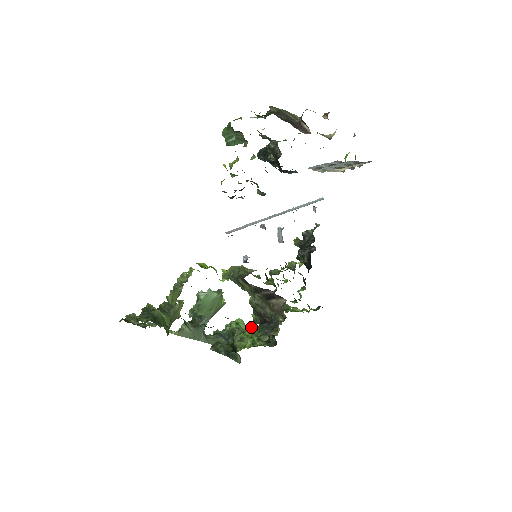
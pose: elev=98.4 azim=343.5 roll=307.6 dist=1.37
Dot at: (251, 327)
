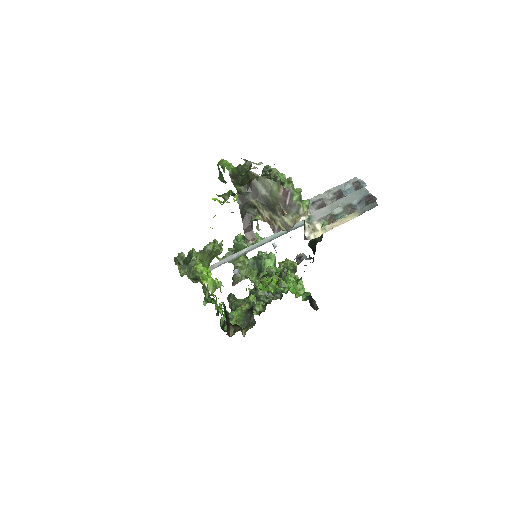
Dot at: (243, 308)
